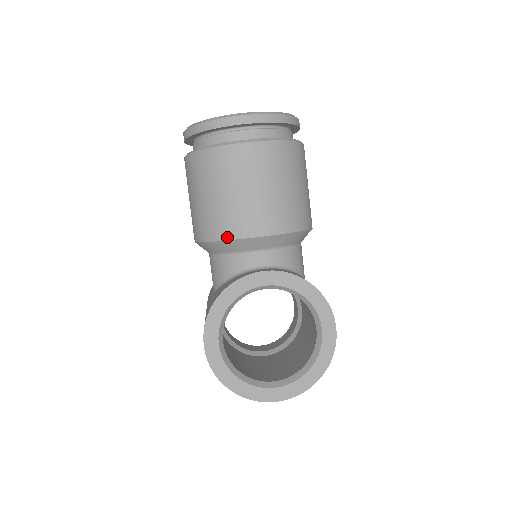
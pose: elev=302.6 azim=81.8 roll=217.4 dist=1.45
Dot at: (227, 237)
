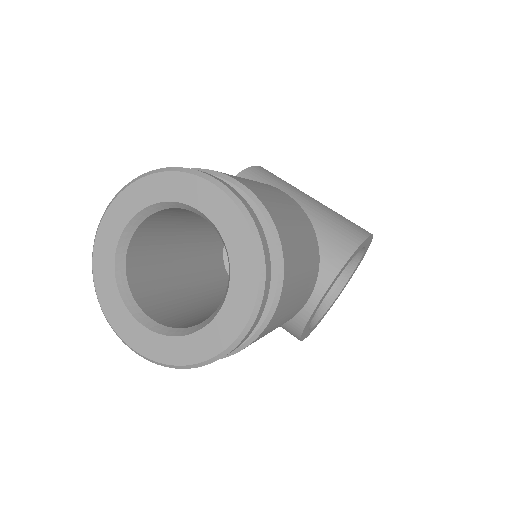
Dot at: occluded
